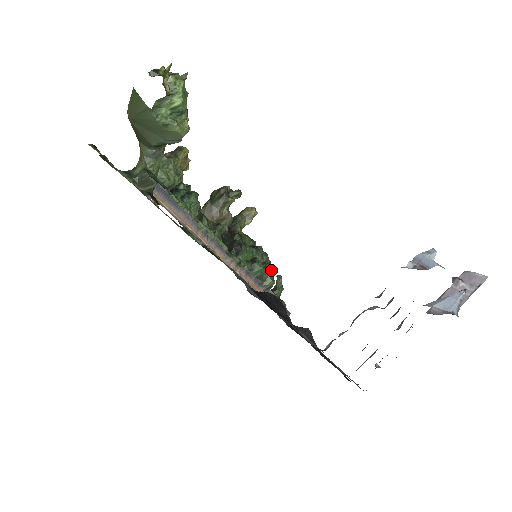
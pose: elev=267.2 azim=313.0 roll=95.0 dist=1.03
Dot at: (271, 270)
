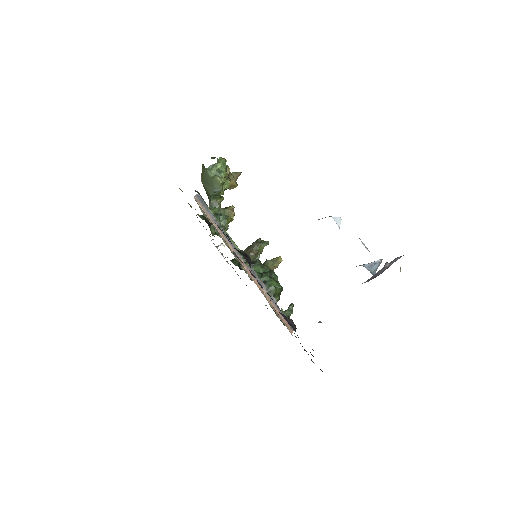
Dot at: (274, 280)
